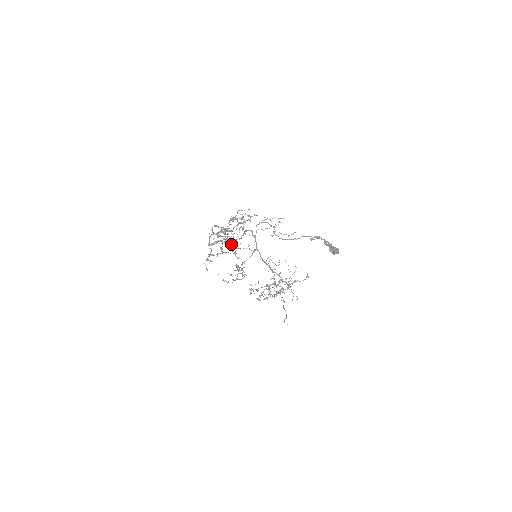
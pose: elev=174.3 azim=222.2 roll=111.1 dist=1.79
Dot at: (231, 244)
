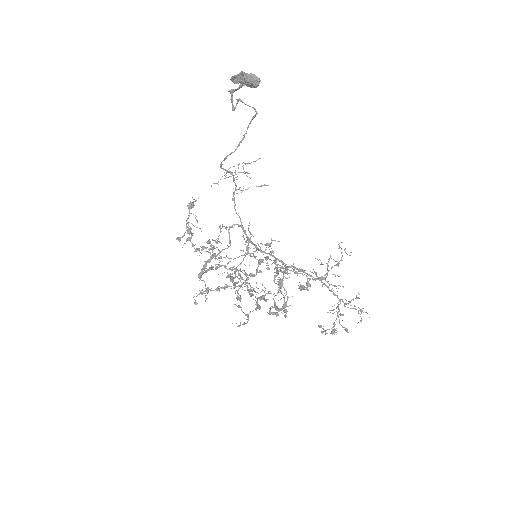
Dot at: (254, 288)
